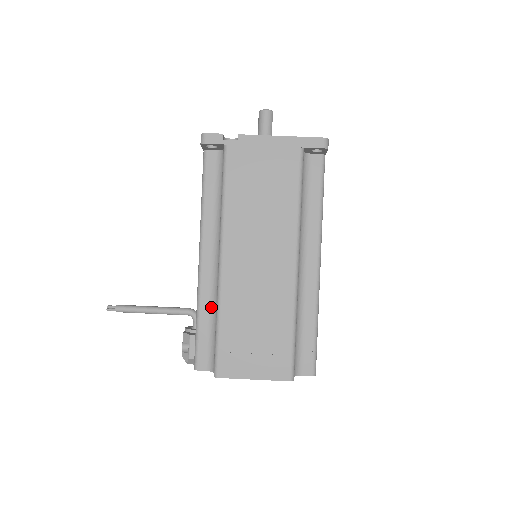
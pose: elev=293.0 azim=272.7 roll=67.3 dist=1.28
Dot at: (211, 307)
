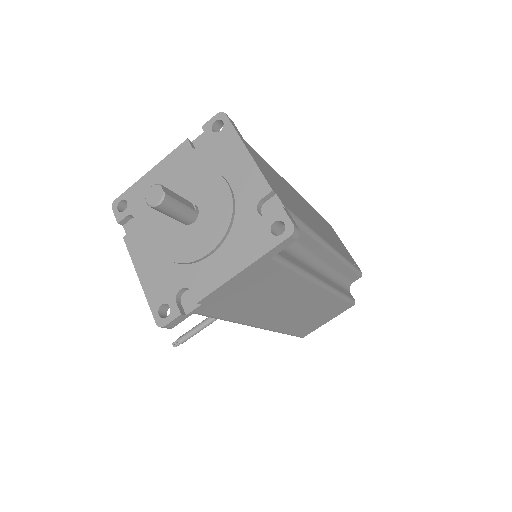
Dot at: occluded
